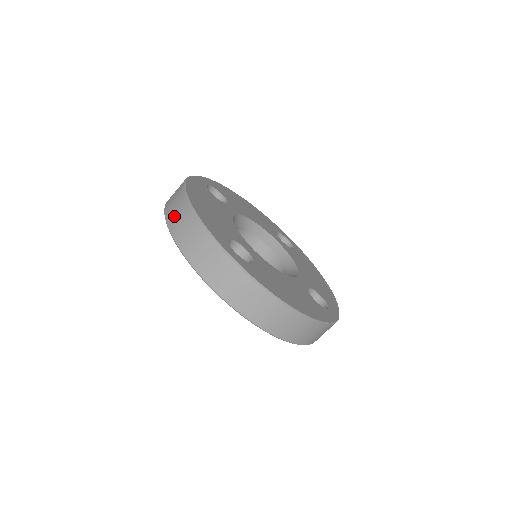
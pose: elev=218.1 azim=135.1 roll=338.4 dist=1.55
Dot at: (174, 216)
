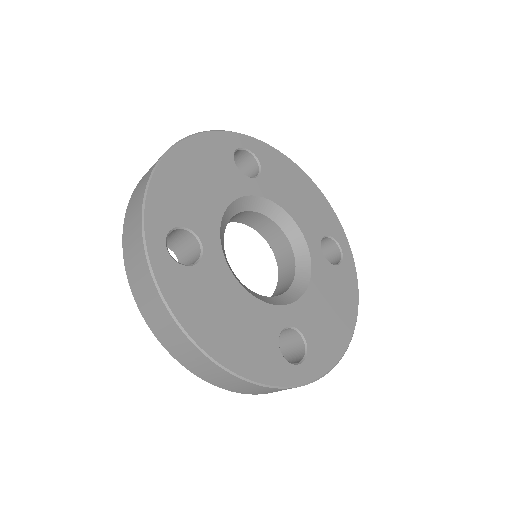
Dot at: (146, 173)
